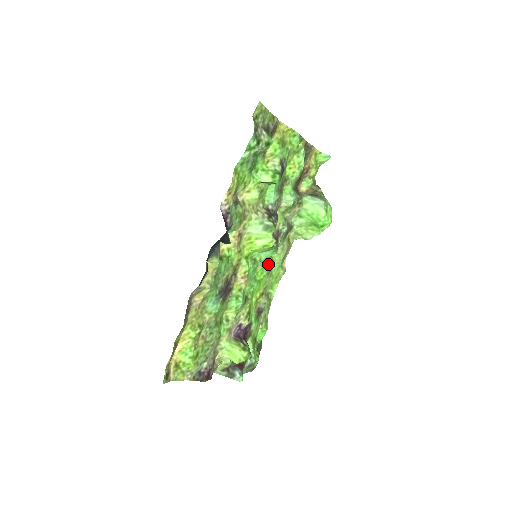
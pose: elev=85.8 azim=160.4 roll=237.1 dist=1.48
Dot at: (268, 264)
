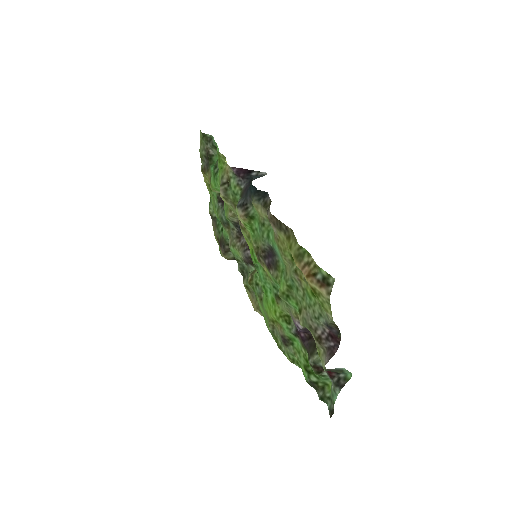
Dot at: (259, 287)
